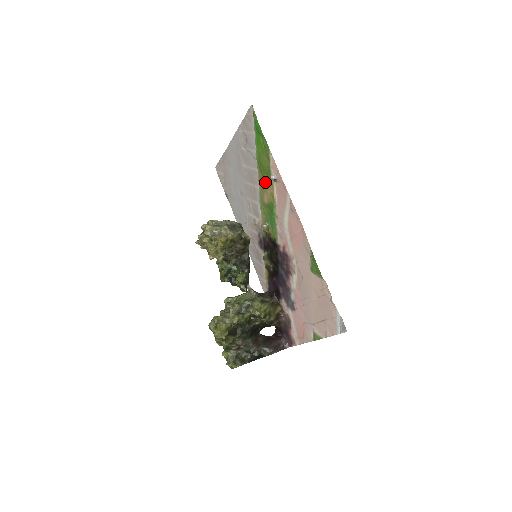
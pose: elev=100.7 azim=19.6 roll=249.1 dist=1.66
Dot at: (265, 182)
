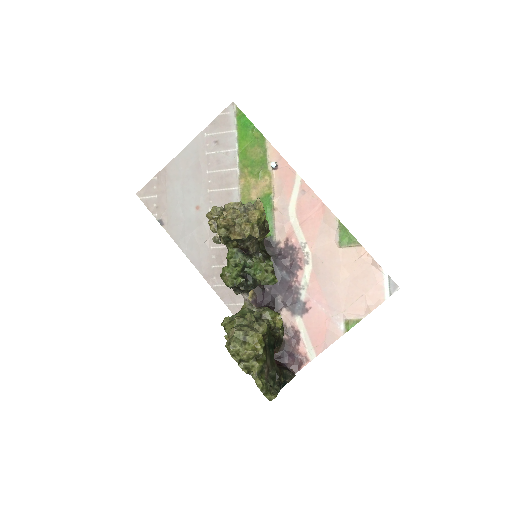
Dot at: (255, 176)
